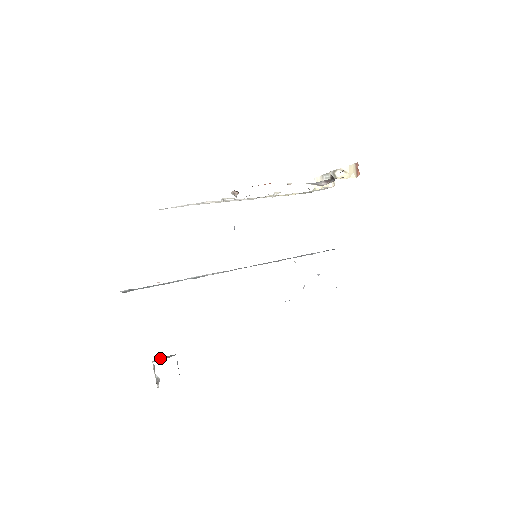
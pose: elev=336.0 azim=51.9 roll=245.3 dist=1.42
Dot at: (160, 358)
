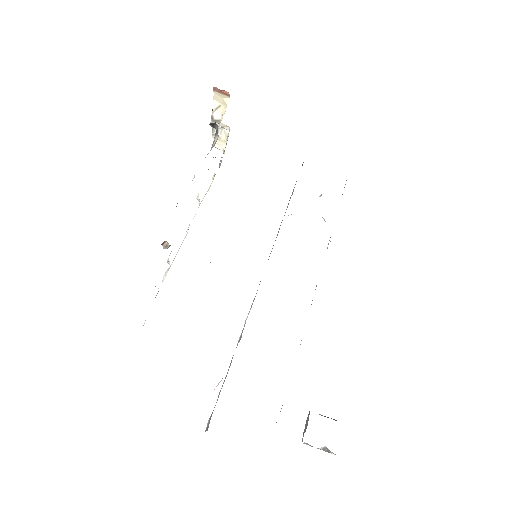
Dot at: occluded
